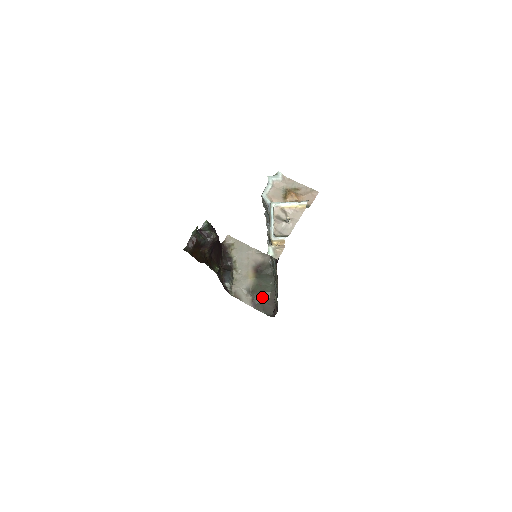
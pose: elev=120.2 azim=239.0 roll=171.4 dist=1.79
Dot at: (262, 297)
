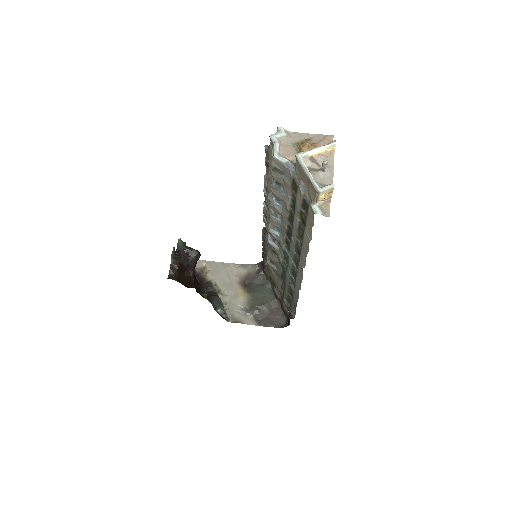
Dot at: (264, 310)
